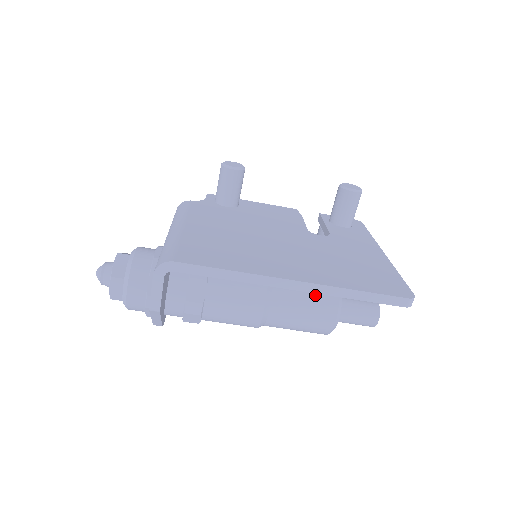
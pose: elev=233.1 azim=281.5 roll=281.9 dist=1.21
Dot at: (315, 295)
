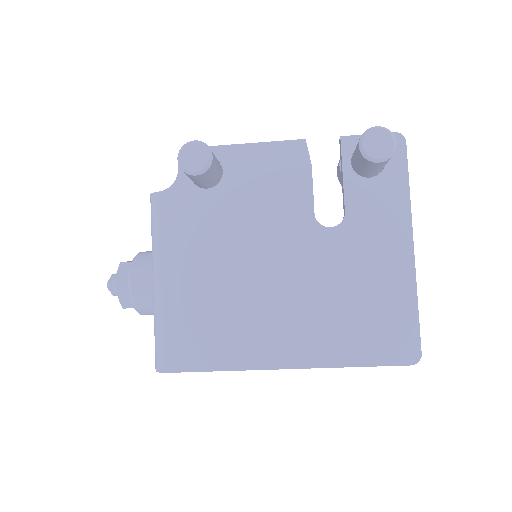
Dot at: occluded
